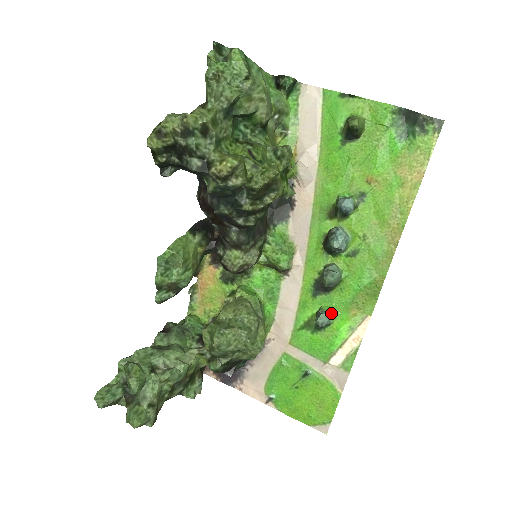
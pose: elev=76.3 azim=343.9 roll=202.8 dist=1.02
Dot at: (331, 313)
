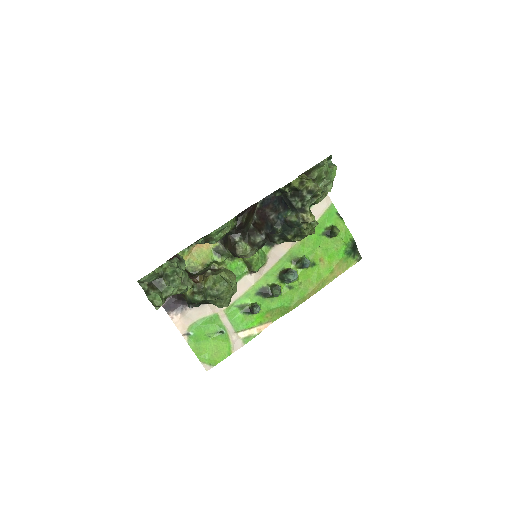
Dot at: occluded
